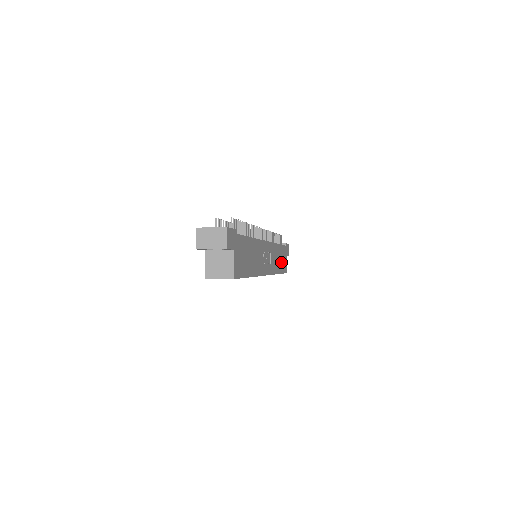
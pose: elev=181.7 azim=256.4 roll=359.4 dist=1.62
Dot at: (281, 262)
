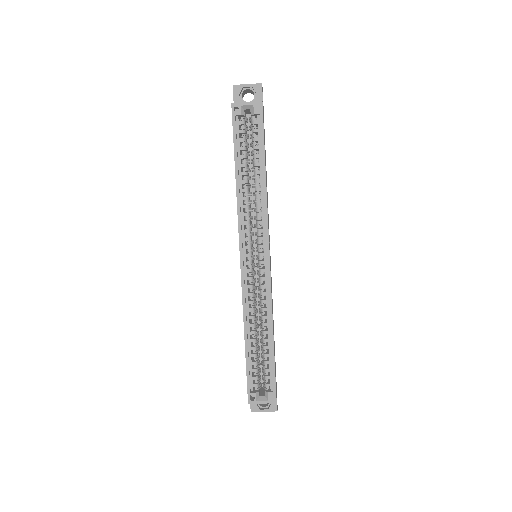
Dot at: occluded
